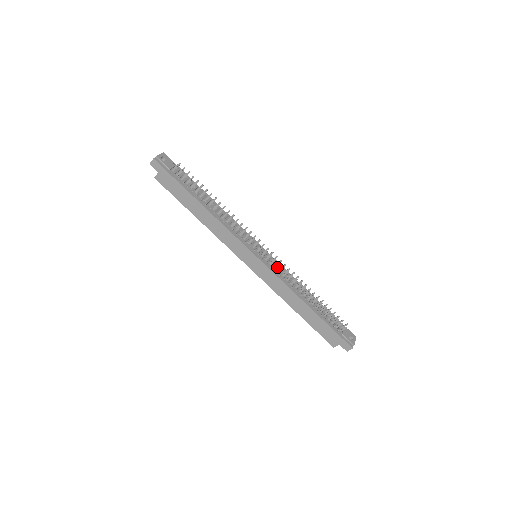
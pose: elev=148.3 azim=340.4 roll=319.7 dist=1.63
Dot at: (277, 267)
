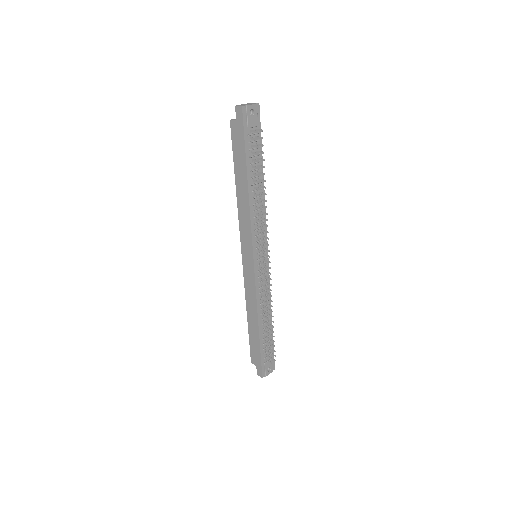
Dot at: (264, 279)
